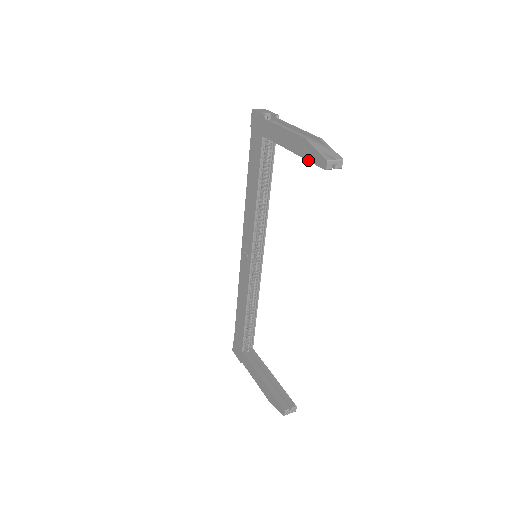
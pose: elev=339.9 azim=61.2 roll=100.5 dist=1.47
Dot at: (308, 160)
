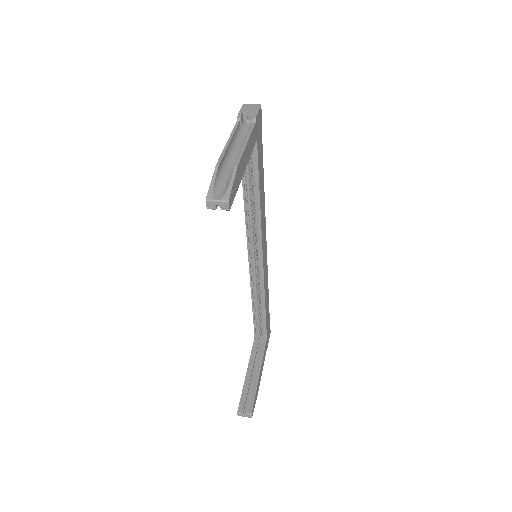
Dot at: occluded
